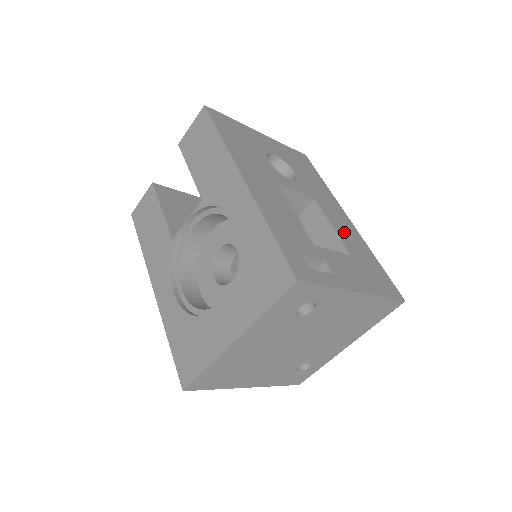
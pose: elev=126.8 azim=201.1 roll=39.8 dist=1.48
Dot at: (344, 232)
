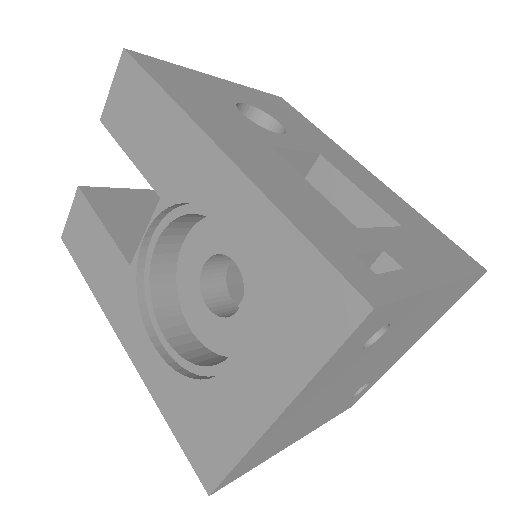
Dot at: (375, 193)
